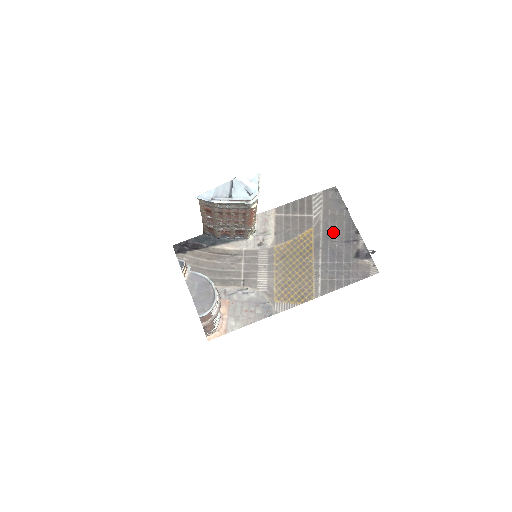
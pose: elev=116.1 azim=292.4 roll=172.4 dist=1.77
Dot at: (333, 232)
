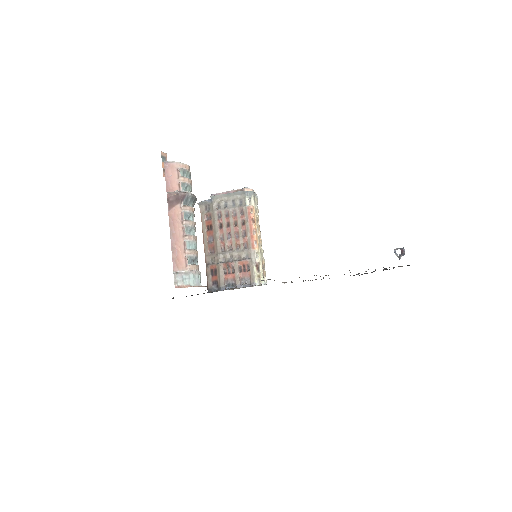
Dot at: occluded
